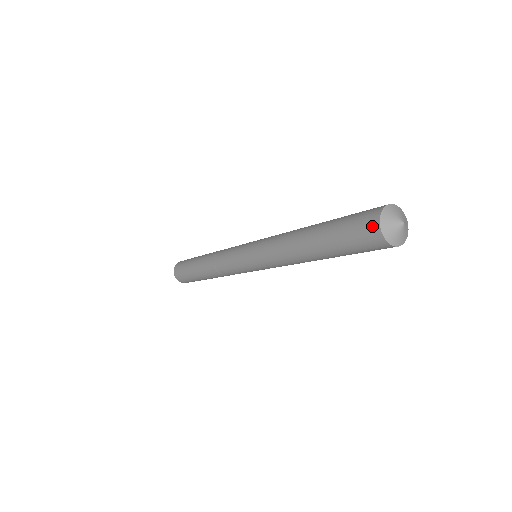
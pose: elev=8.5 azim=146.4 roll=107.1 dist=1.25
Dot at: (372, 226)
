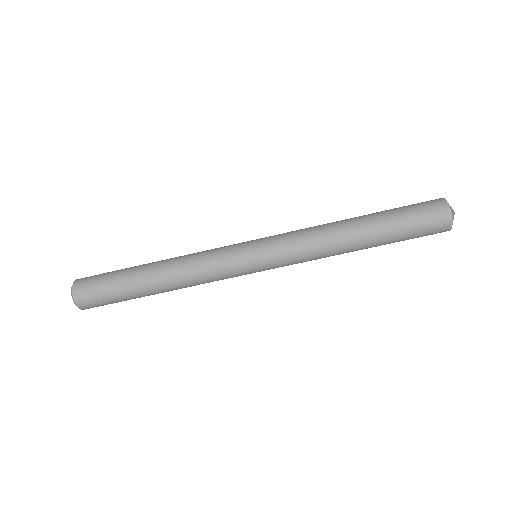
Dot at: occluded
